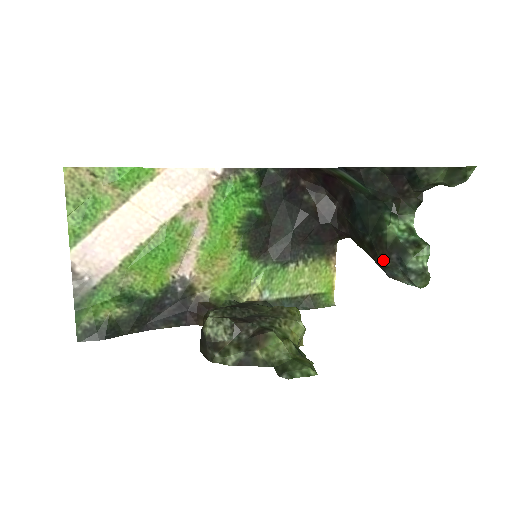
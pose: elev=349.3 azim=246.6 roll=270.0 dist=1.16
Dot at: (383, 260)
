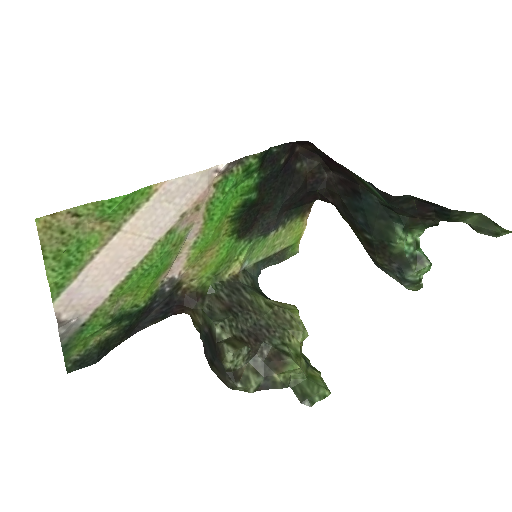
Dot at: (381, 263)
